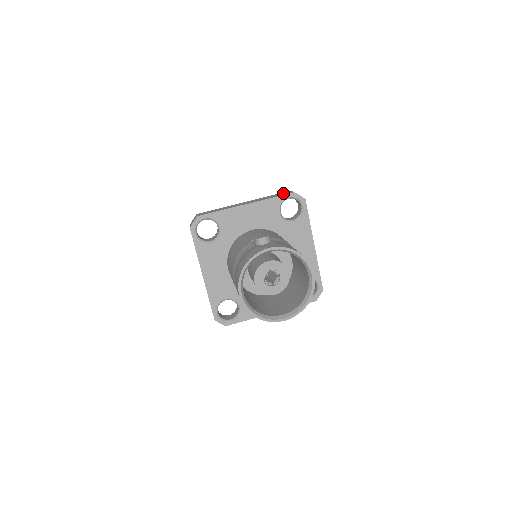
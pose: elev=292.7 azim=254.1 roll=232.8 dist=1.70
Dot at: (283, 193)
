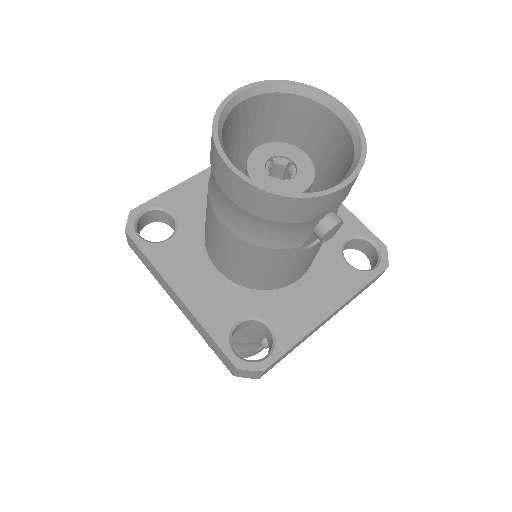
Dot at: occluded
